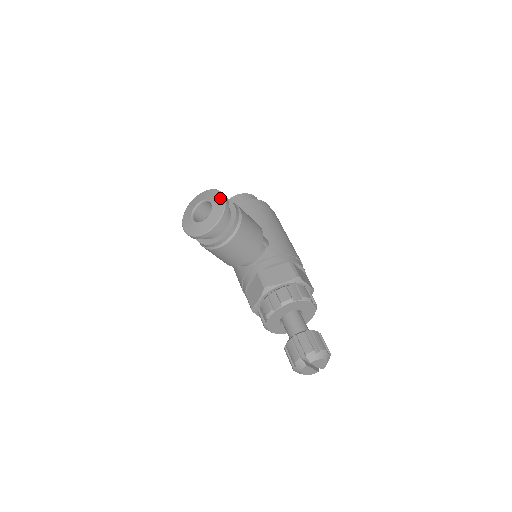
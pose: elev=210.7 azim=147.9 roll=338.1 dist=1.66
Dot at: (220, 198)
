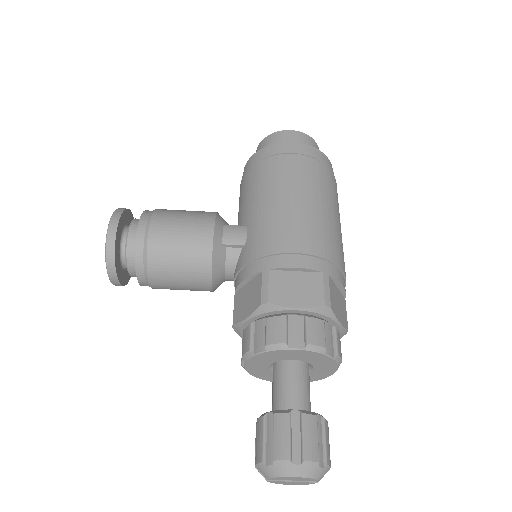
Dot at: (108, 227)
